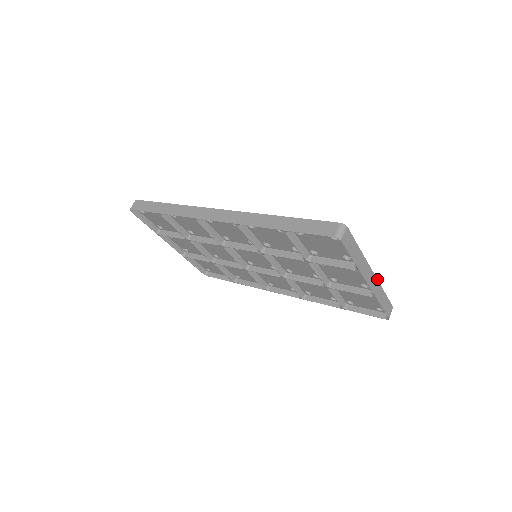
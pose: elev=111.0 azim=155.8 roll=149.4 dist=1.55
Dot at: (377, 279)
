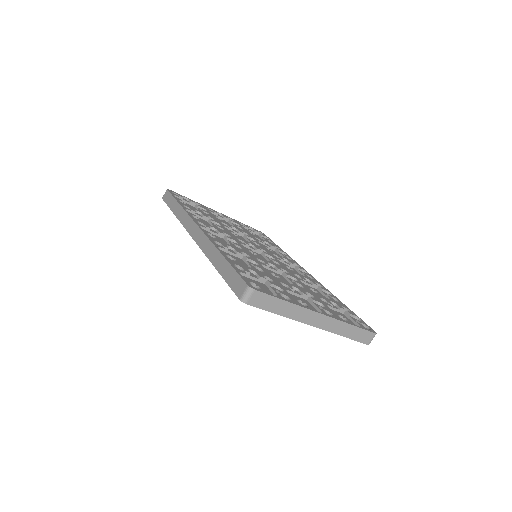
Dot at: (332, 317)
